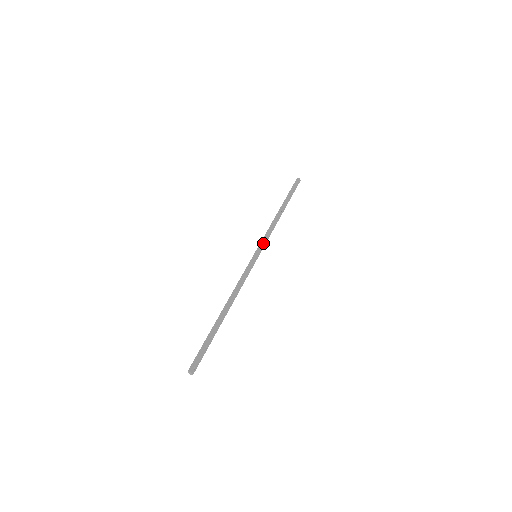
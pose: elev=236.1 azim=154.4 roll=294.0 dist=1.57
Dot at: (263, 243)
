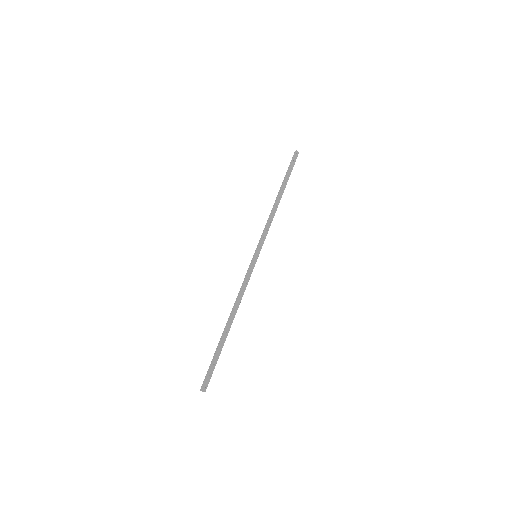
Dot at: (261, 240)
